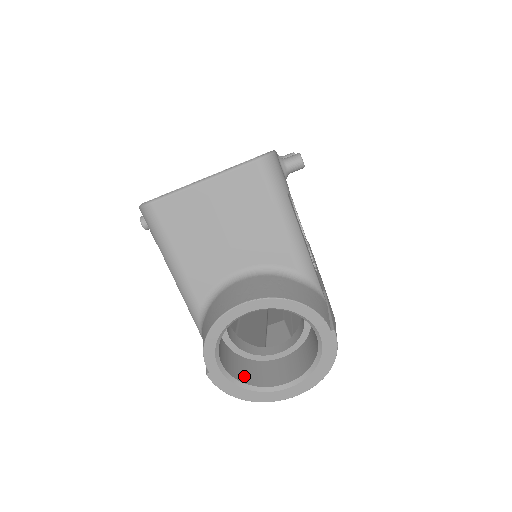
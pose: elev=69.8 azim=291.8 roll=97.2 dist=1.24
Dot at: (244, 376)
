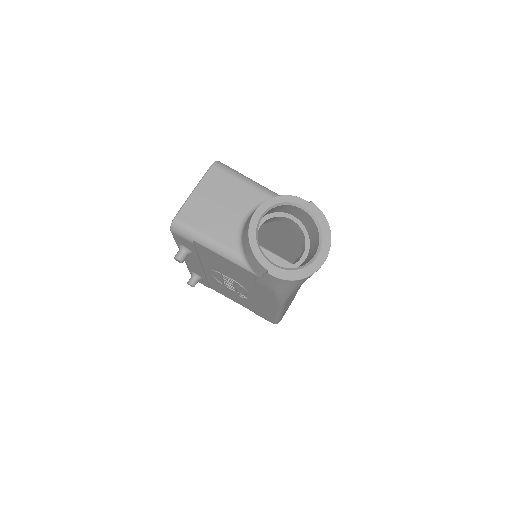
Dot at: occluded
